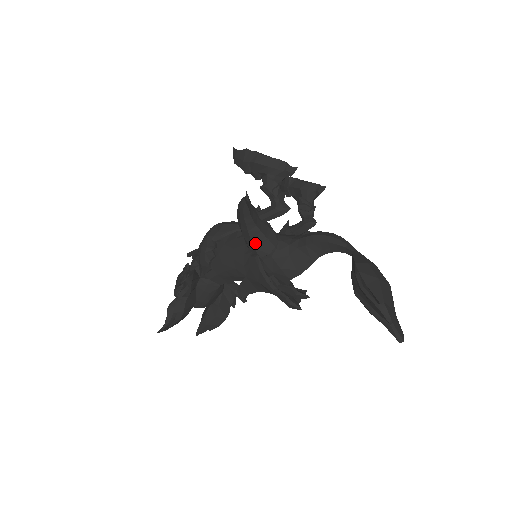
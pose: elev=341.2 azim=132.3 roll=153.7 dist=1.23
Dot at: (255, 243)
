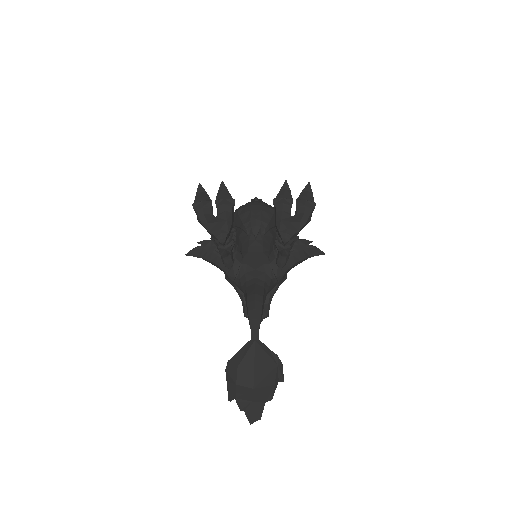
Dot at: occluded
